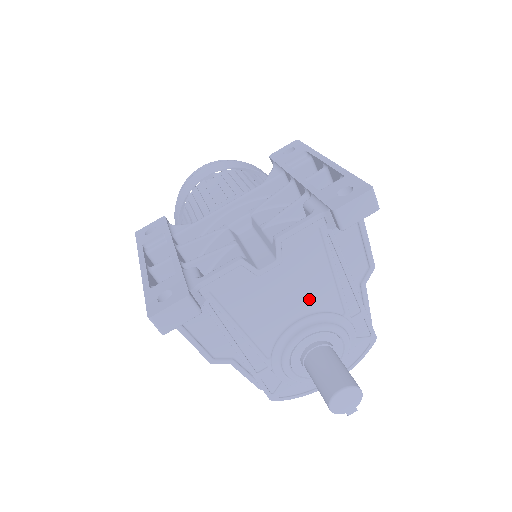
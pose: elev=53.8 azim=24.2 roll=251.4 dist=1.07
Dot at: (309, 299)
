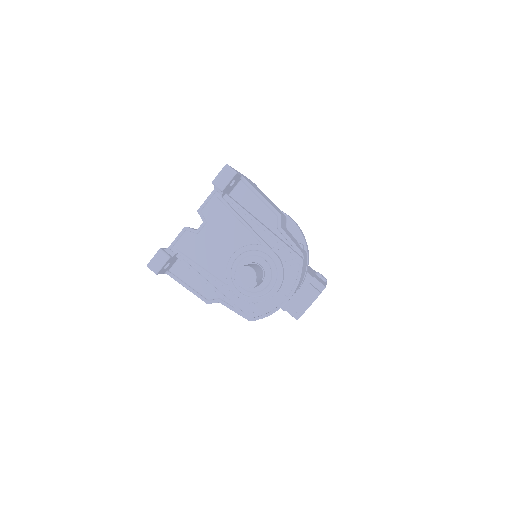
Dot at: (233, 240)
